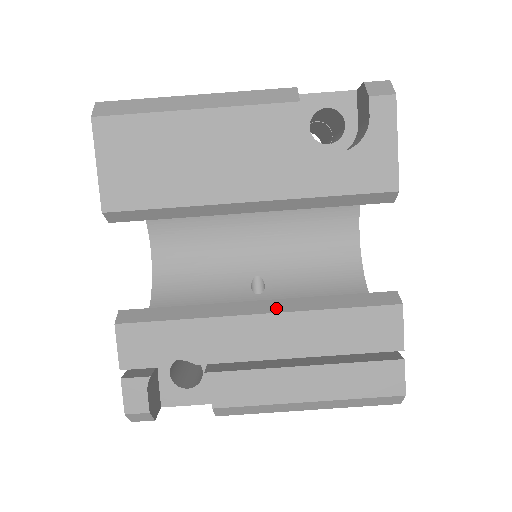
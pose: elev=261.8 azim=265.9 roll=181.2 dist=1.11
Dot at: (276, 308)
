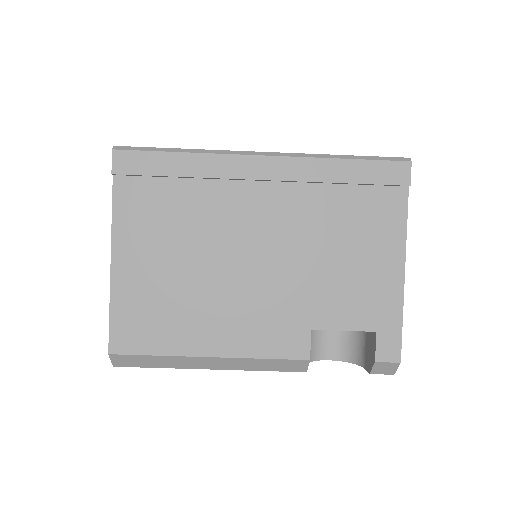
Dot at: occluded
